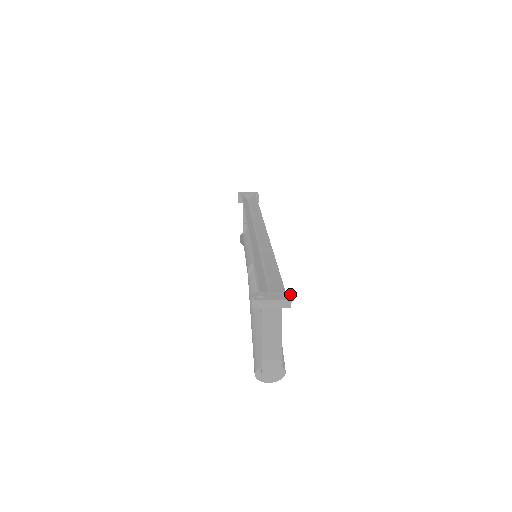
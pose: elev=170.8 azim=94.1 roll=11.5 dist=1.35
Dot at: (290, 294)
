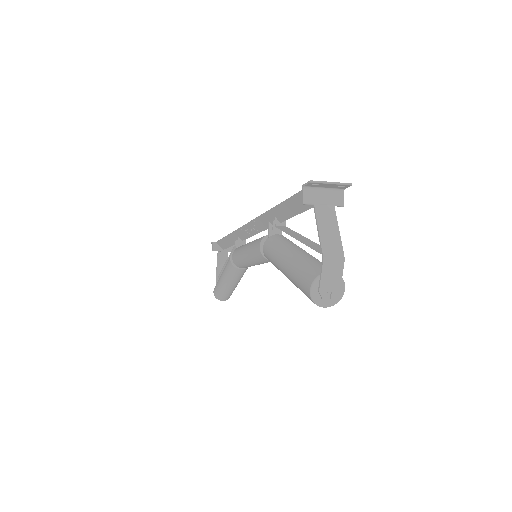
Dot at: (344, 186)
